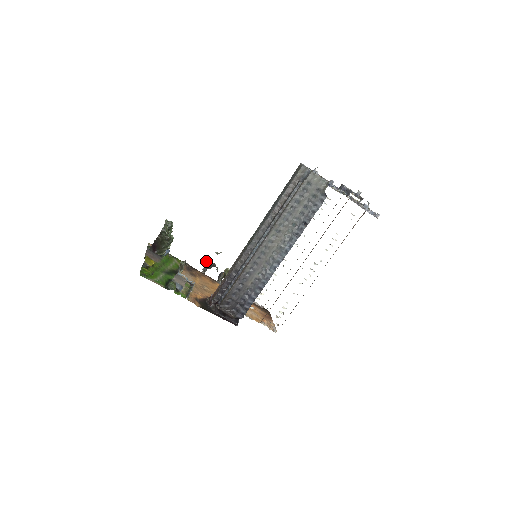
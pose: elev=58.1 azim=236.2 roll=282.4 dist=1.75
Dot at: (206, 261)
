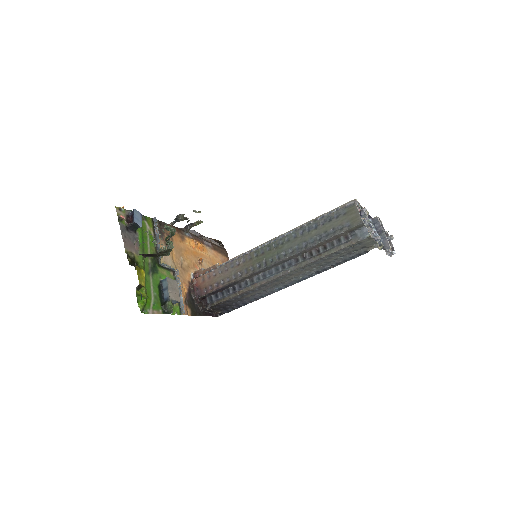
Dot at: (180, 219)
